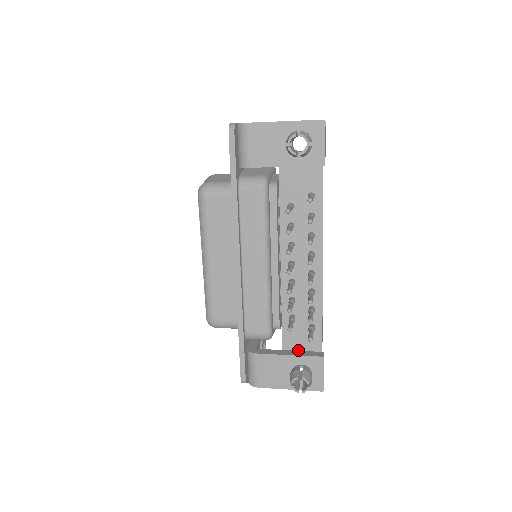
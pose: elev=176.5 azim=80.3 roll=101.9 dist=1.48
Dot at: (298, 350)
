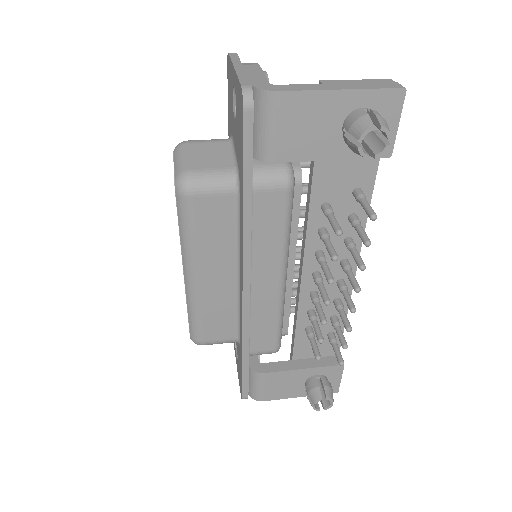
Dot at: (311, 357)
